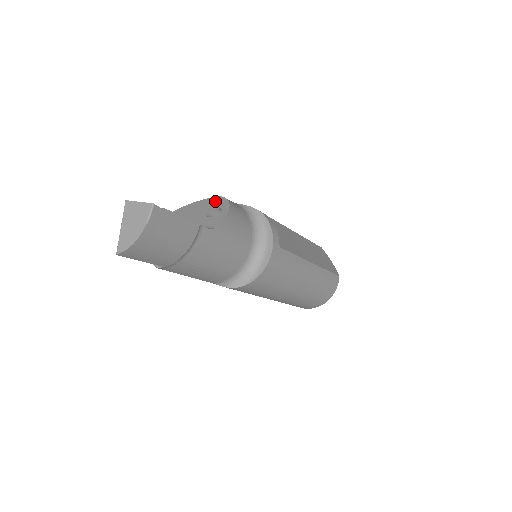
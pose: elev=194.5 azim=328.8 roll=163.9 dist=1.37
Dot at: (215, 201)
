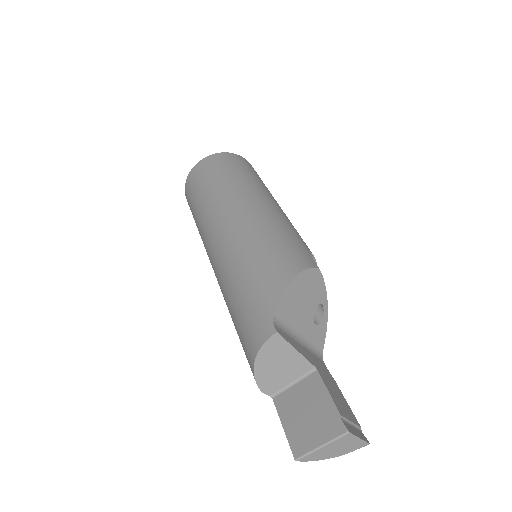
Dot at: (316, 282)
